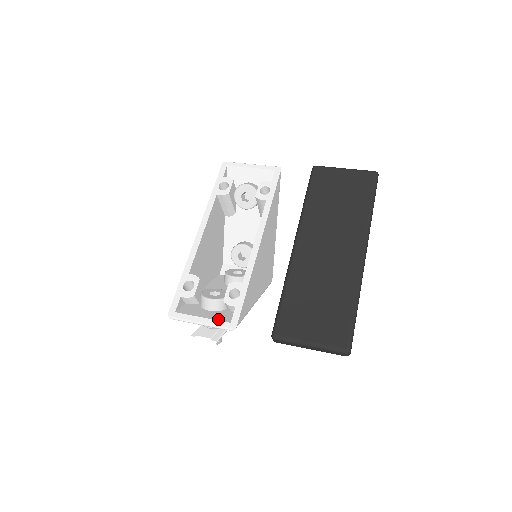
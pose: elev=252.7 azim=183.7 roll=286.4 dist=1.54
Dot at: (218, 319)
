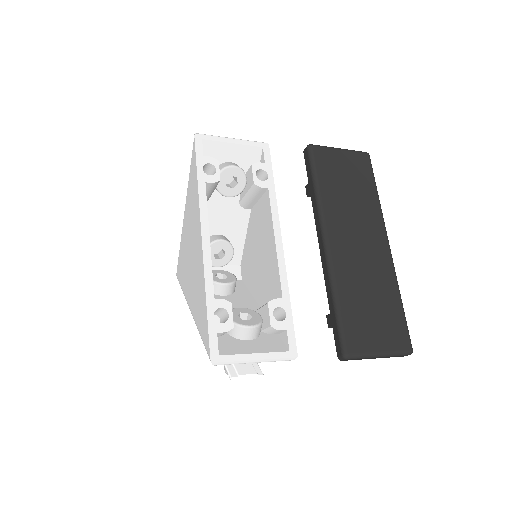
Dot at: (273, 350)
